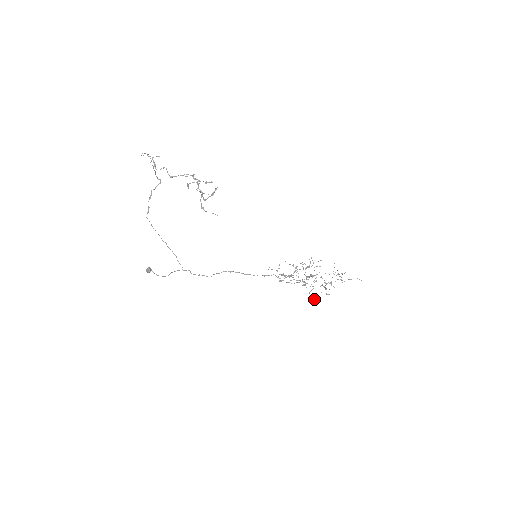
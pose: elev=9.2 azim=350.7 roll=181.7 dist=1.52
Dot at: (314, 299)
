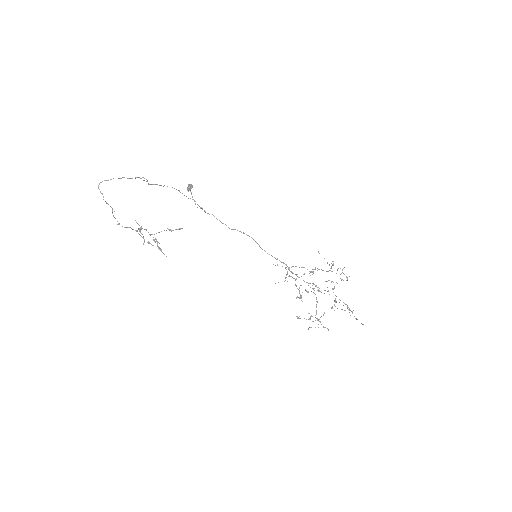
Dot at: (297, 316)
